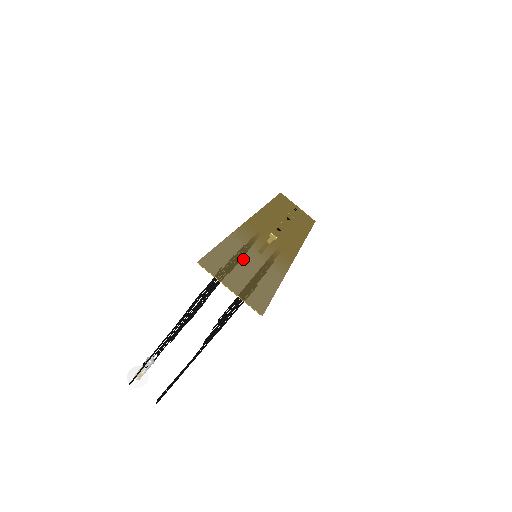
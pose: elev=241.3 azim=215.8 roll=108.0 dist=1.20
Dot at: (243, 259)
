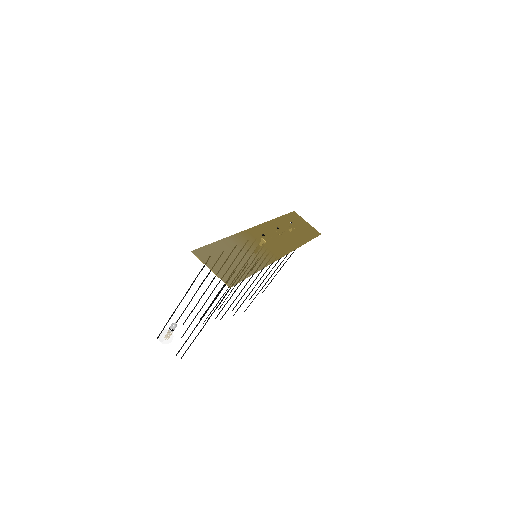
Dot at: (231, 253)
